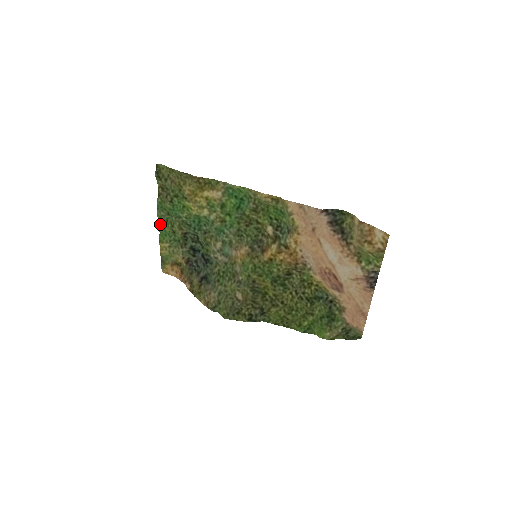
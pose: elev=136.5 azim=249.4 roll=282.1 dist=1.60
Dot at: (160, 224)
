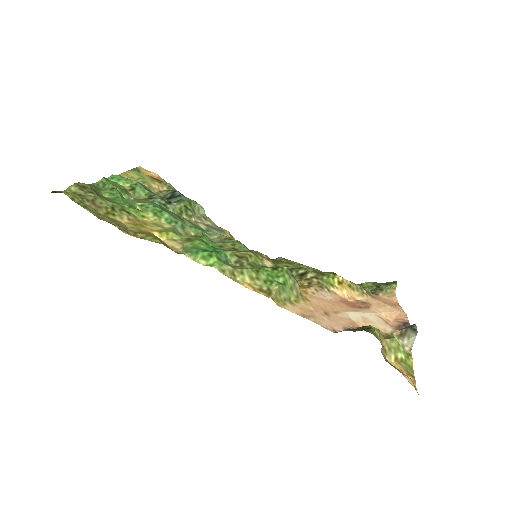
Dot at: (107, 180)
